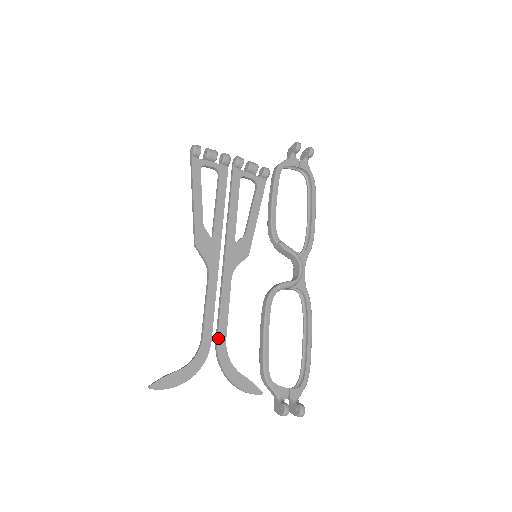
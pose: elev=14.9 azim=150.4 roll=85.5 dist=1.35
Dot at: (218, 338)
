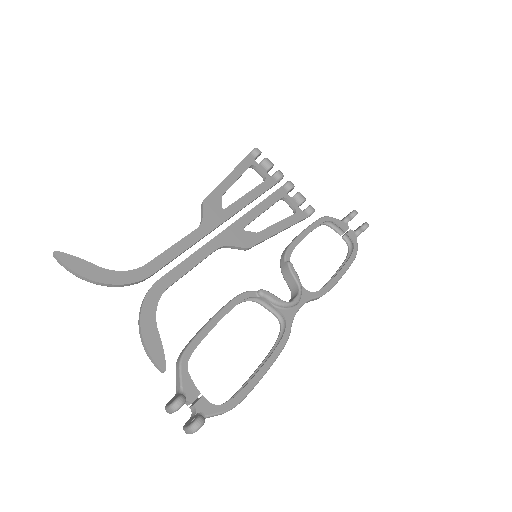
Dot at: (162, 278)
